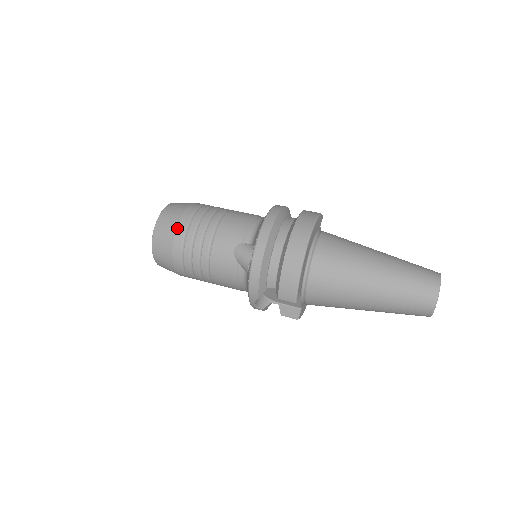
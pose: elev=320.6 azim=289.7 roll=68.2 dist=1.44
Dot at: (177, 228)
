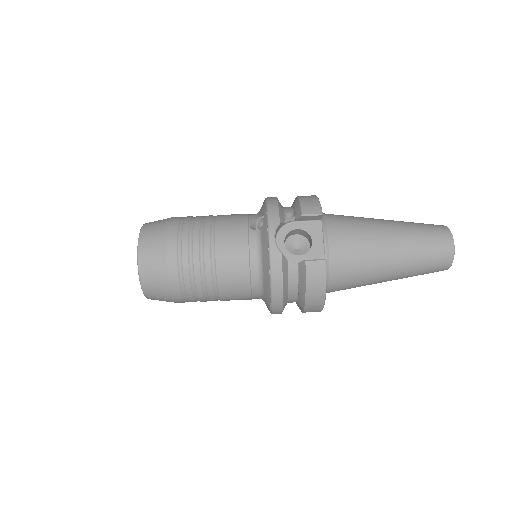
Dot at: occluded
